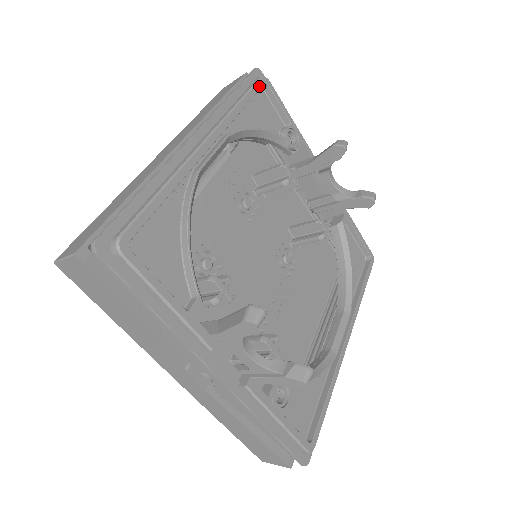
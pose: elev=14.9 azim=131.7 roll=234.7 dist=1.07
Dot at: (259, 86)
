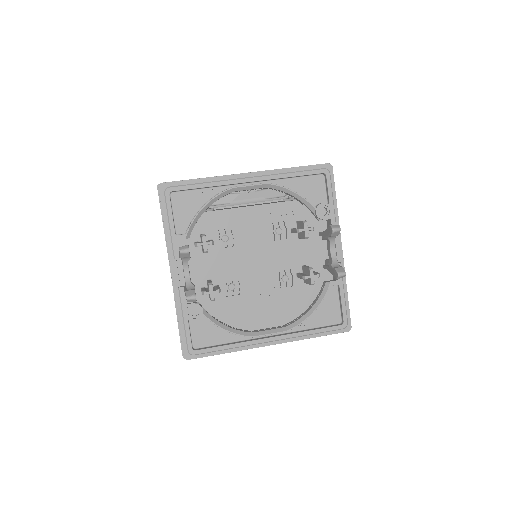
Dot at: (317, 172)
